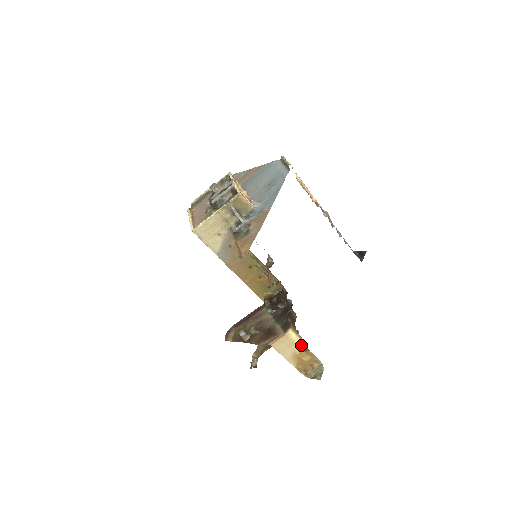
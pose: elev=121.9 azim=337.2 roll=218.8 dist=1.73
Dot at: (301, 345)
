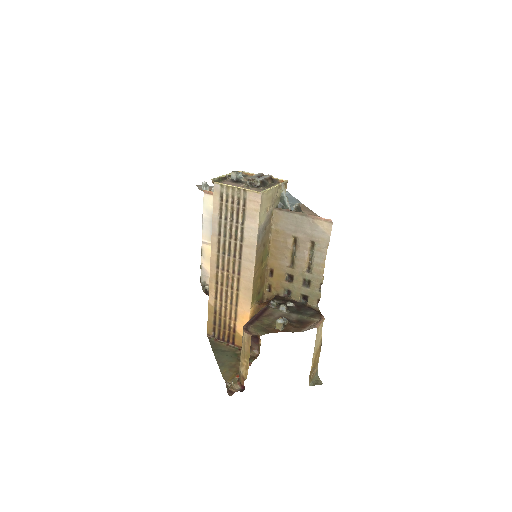
Dot at: (321, 339)
